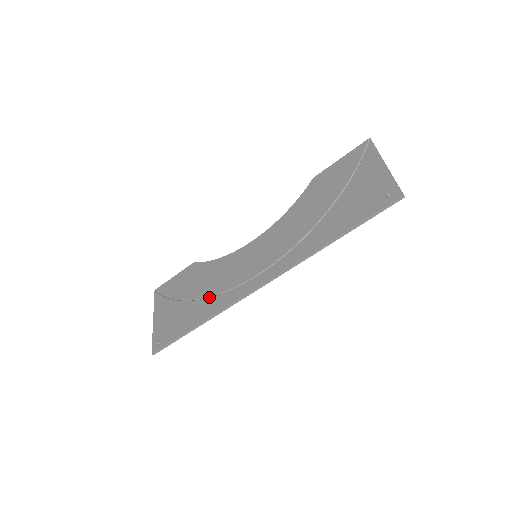
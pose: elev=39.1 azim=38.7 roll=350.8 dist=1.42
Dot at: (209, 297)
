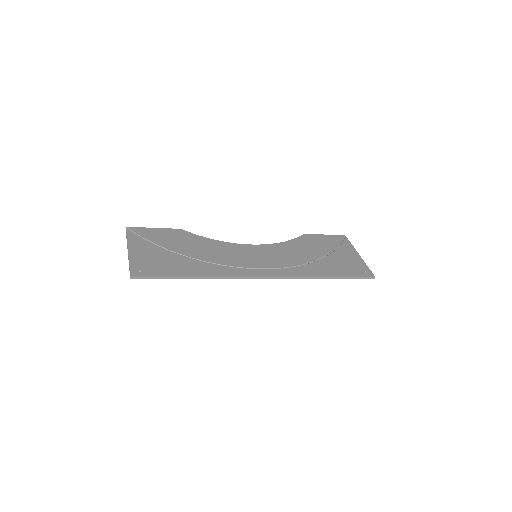
Dot at: (207, 262)
